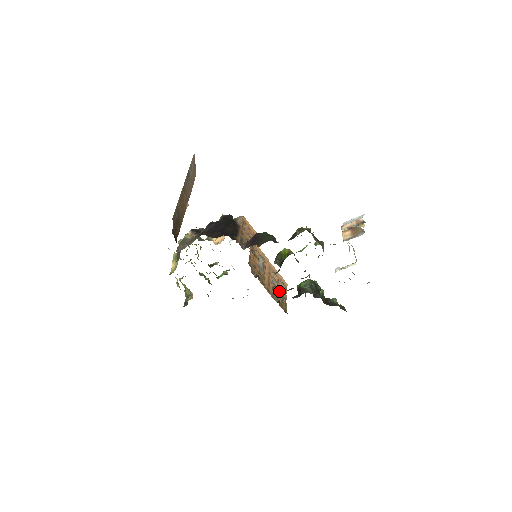
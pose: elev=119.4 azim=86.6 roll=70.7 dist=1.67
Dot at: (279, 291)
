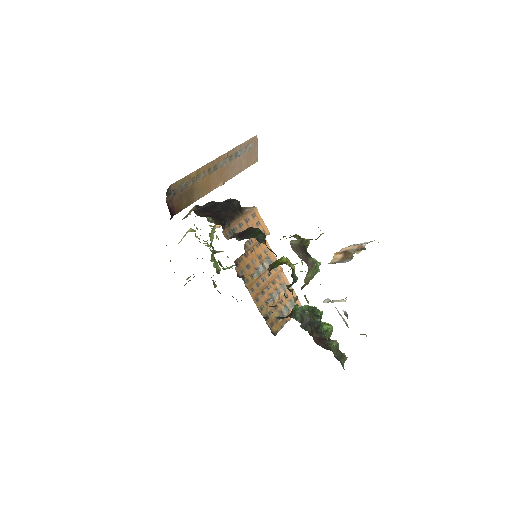
Dot at: (279, 308)
